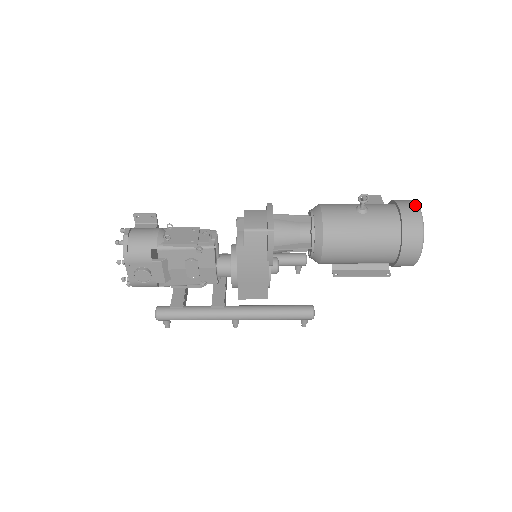
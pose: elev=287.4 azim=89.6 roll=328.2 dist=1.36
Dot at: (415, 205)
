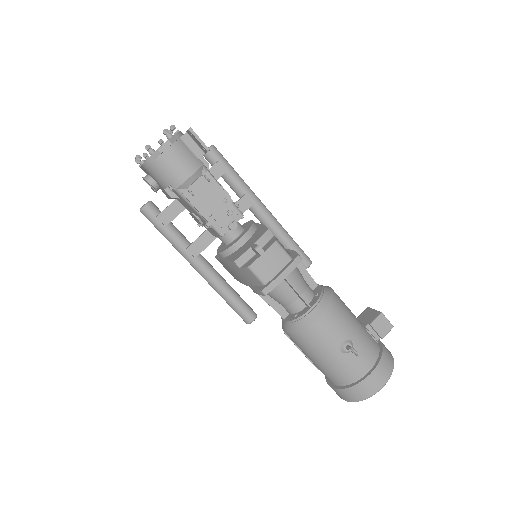
Dot at: (382, 384)
